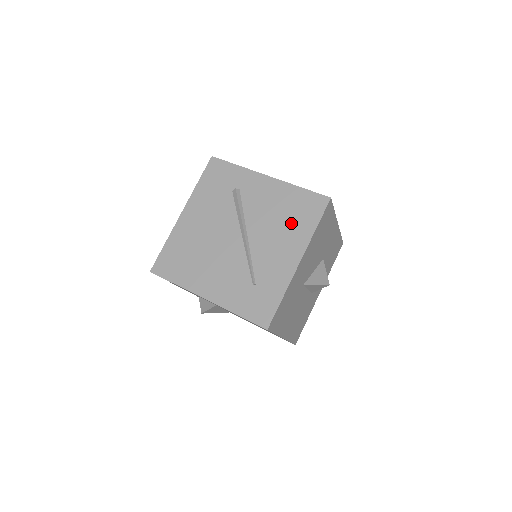
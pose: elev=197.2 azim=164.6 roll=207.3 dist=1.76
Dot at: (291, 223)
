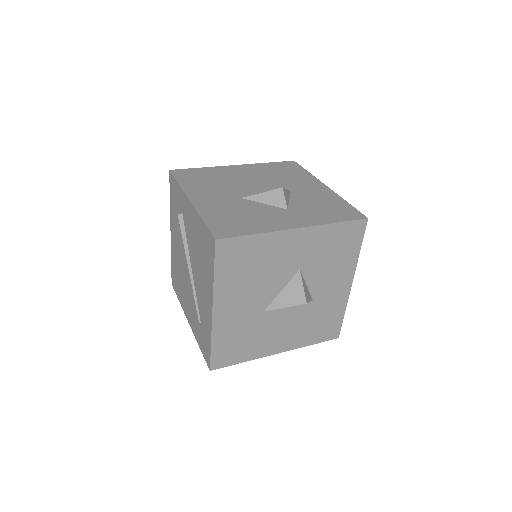
Dot at: (204, 264)
